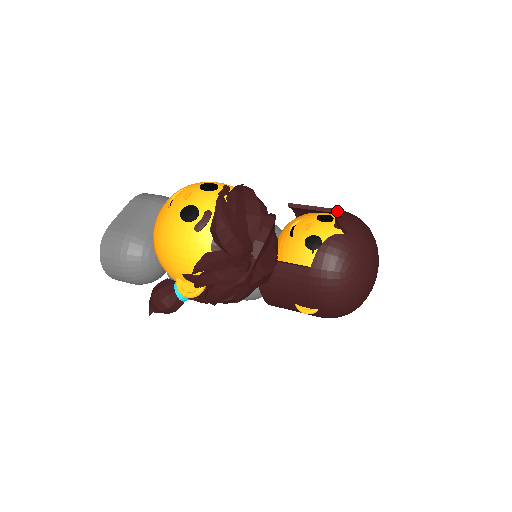
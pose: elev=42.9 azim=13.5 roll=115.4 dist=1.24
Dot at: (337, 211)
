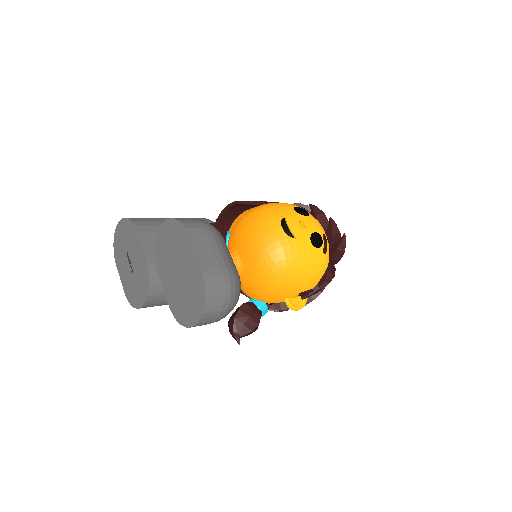
Dot at: occluded
